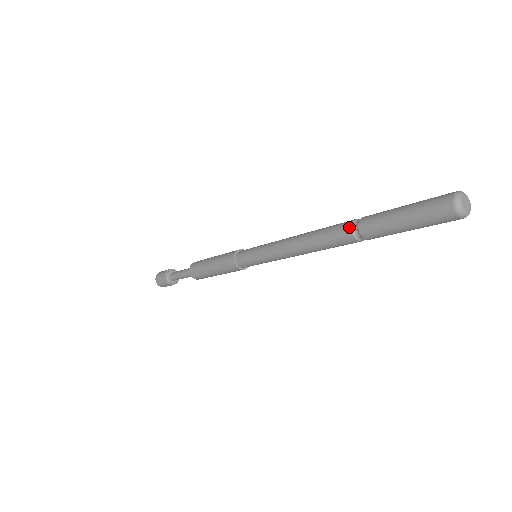
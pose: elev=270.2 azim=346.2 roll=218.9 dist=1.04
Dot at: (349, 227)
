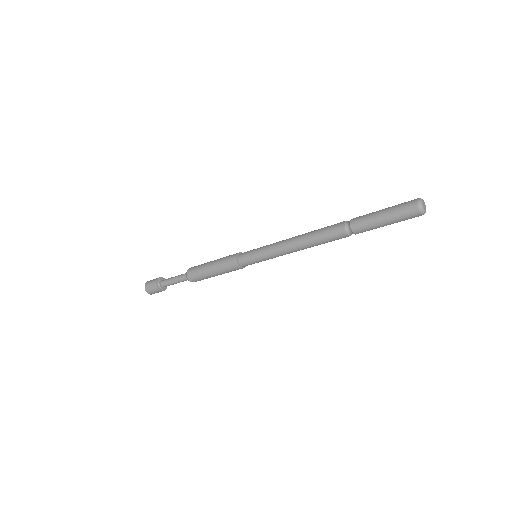
Dot at: (343, 227)
